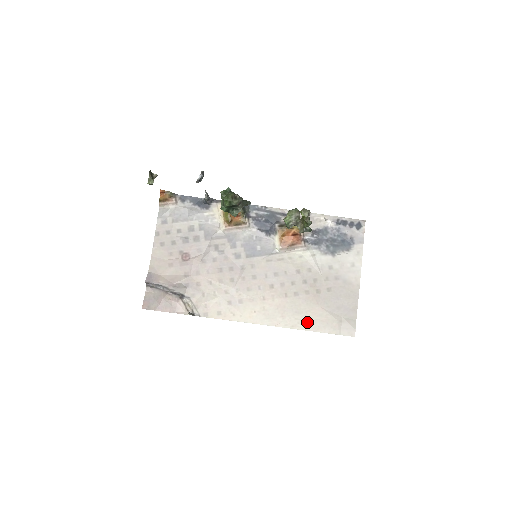
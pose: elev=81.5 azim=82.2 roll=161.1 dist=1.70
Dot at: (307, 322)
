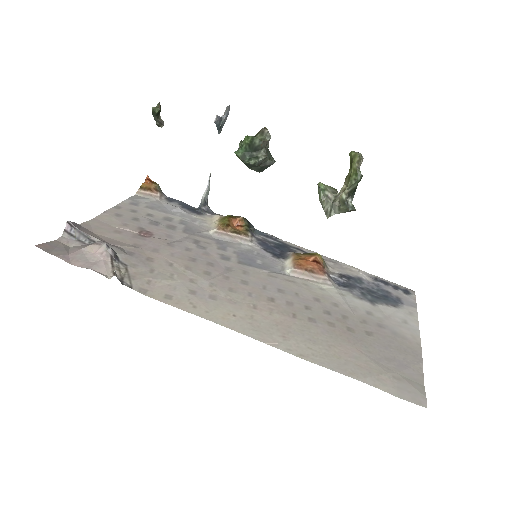
Dot at: (330, 358)
